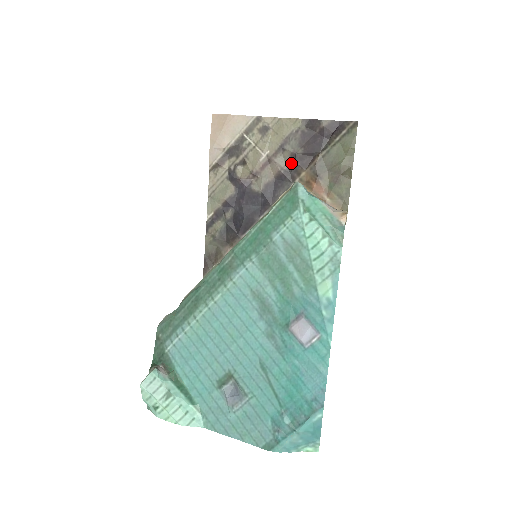
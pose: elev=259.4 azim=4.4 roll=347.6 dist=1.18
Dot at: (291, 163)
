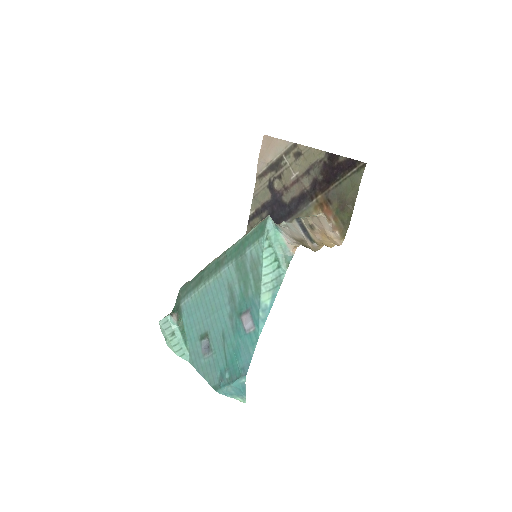
Dot at: (312, 186)
